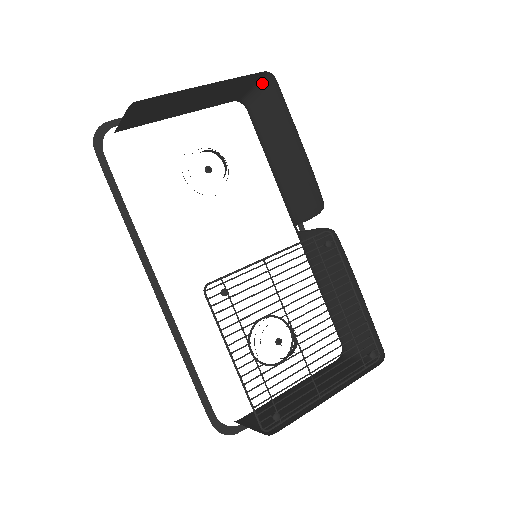
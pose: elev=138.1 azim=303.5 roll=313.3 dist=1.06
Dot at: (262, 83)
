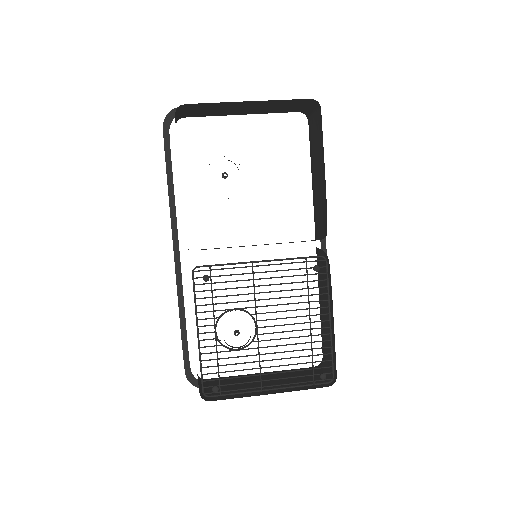
Dot at: (314, 106)
